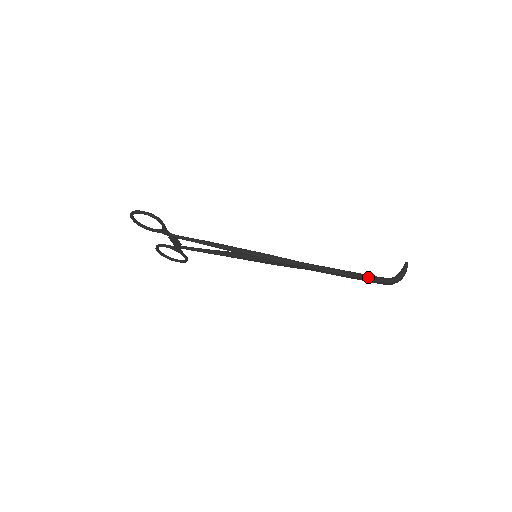
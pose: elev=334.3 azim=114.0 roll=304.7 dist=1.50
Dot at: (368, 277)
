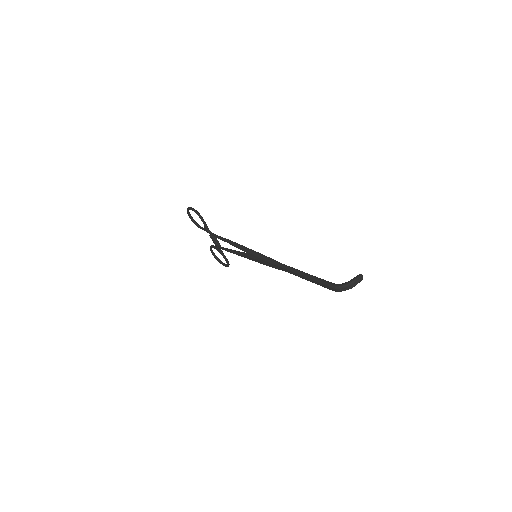
Dot at: (320, 280)
